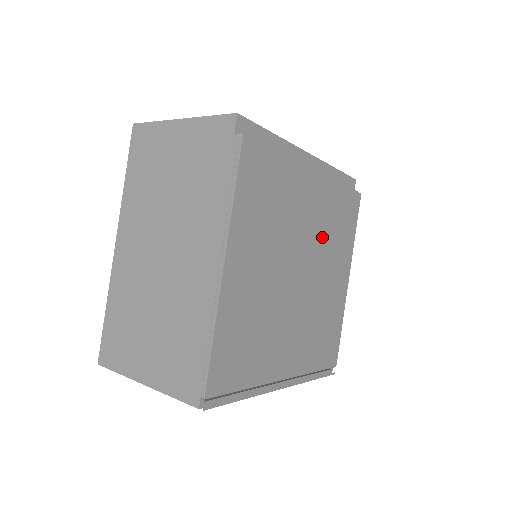
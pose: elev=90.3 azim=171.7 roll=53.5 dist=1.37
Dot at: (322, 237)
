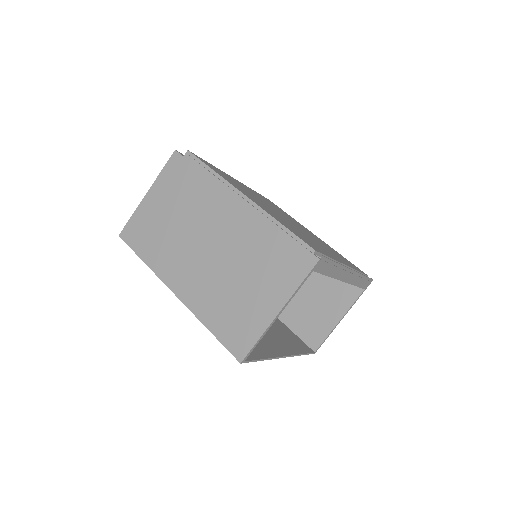
Dot at: occluded
